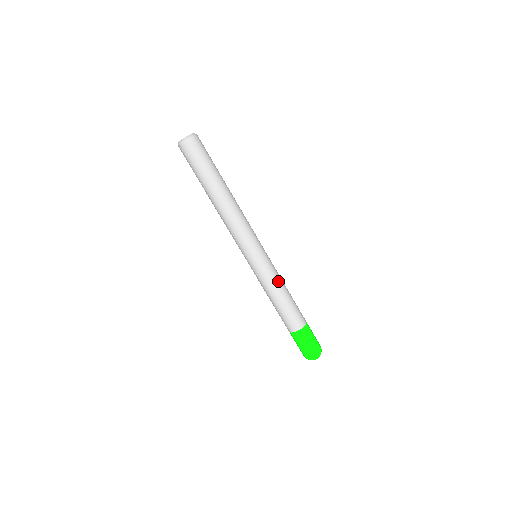
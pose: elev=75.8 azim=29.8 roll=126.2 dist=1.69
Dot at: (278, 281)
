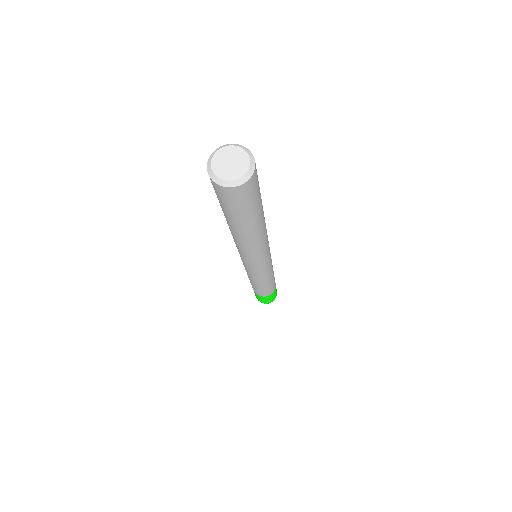
Dot at: (257, 281)
